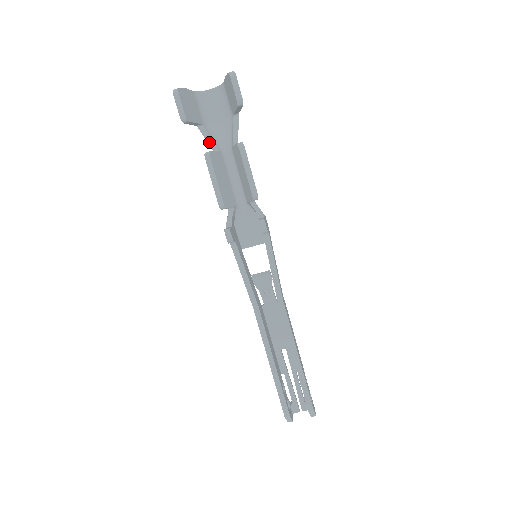
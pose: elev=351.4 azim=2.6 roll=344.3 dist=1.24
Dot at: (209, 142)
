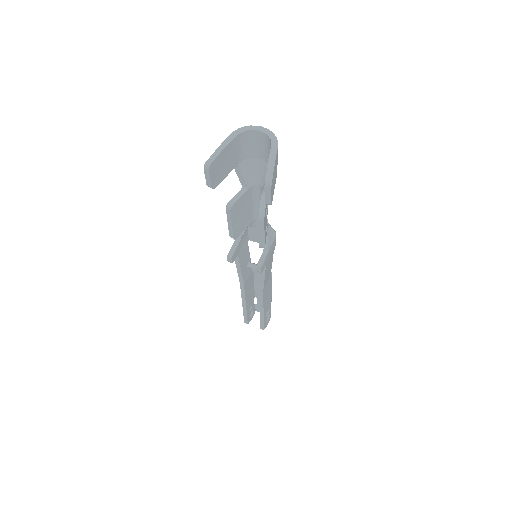
Dot at: (240, 179)
